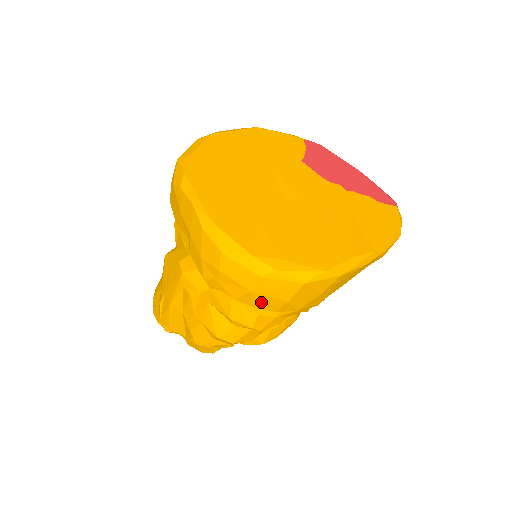
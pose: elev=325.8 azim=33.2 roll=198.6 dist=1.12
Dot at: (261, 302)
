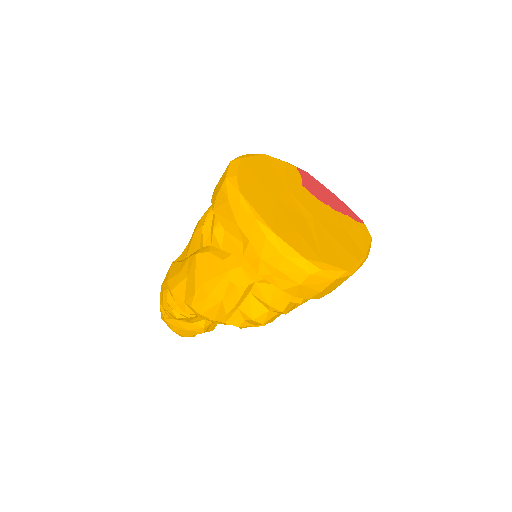
Dot at: (302, 292)
